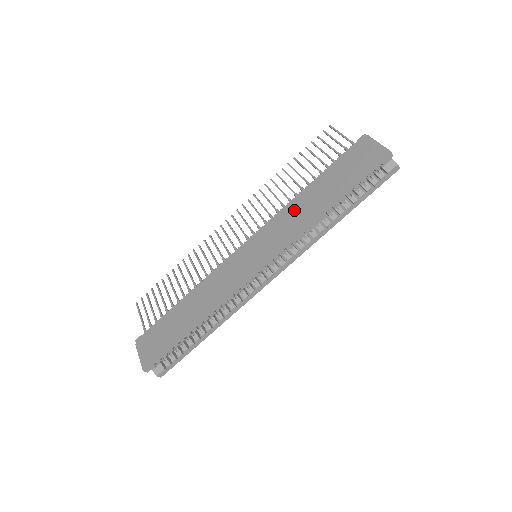
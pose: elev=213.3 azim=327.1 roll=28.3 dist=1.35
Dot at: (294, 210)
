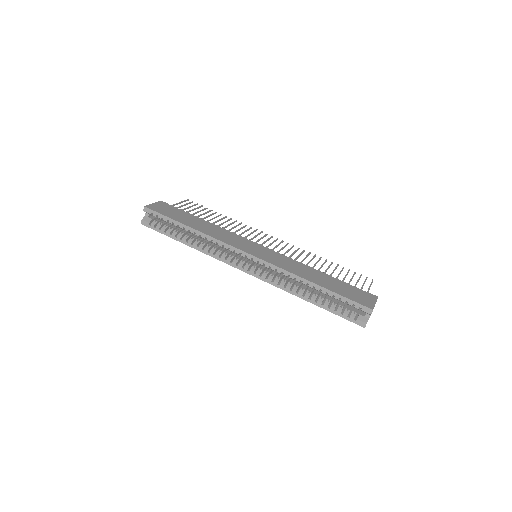
Dot at: (301, 266)
